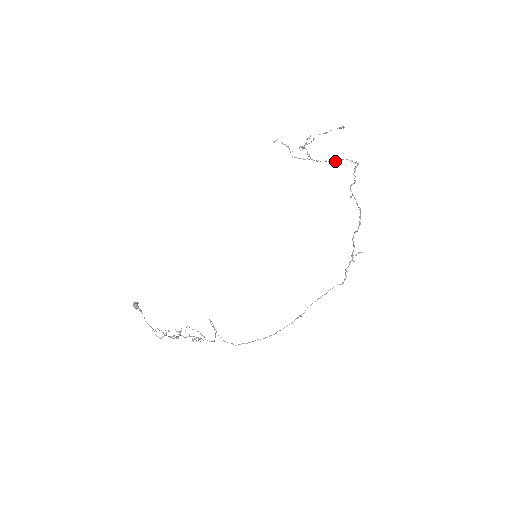
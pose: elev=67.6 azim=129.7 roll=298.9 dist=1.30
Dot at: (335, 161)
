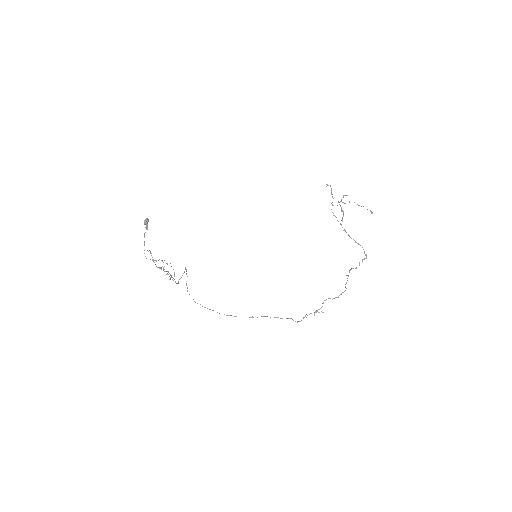
Dot at: (355, 241)
